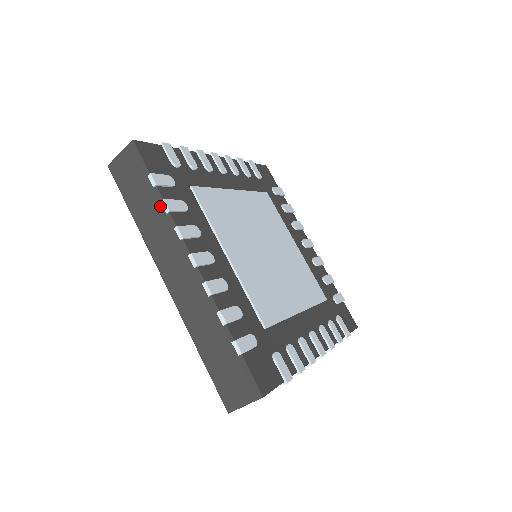
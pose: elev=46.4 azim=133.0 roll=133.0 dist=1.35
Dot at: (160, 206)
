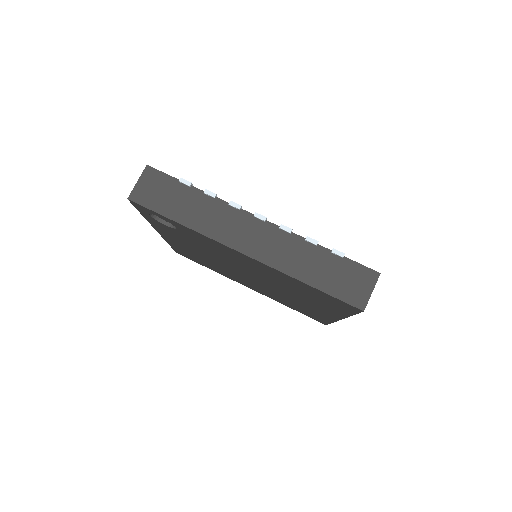
Dot at: (204, 198)
